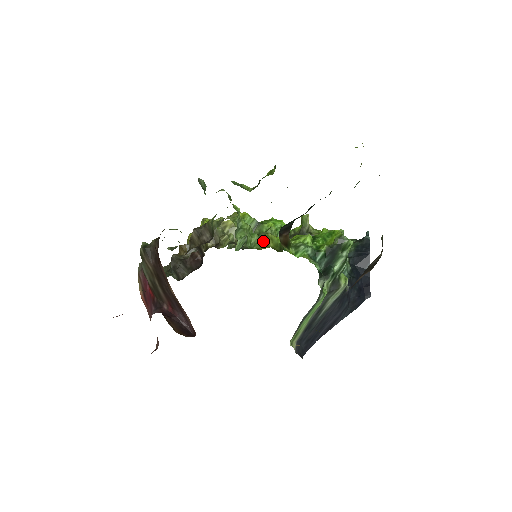
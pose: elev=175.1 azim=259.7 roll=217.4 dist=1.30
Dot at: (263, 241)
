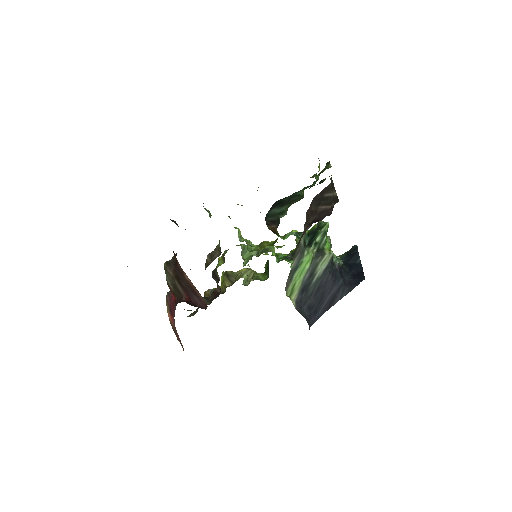
Dot at: (261, 246)
